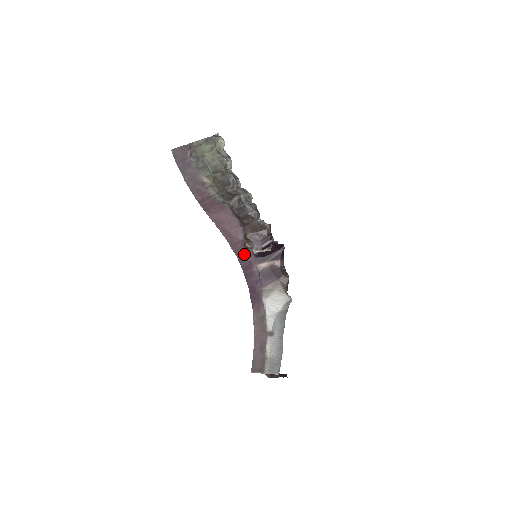
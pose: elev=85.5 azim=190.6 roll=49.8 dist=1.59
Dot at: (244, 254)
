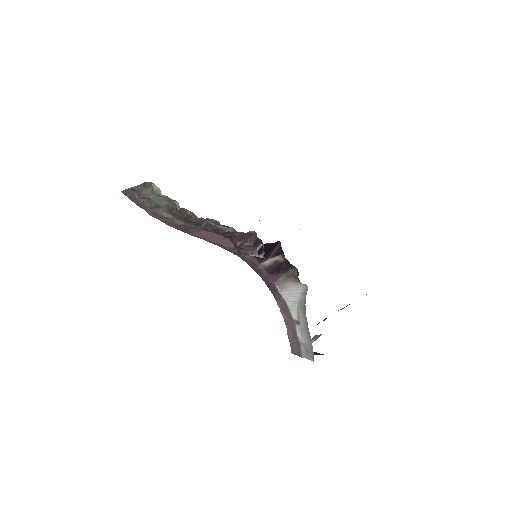
Dot at: (244, 257)
